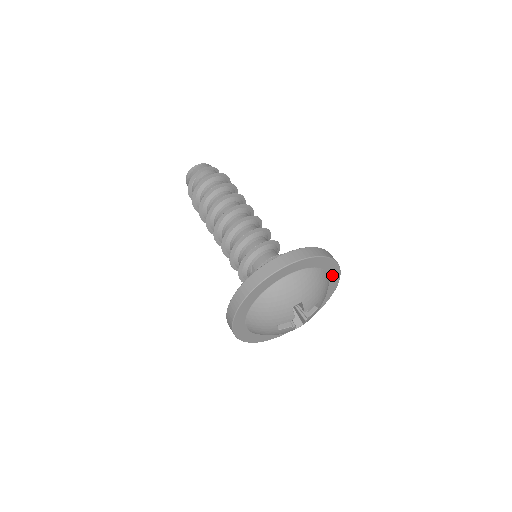
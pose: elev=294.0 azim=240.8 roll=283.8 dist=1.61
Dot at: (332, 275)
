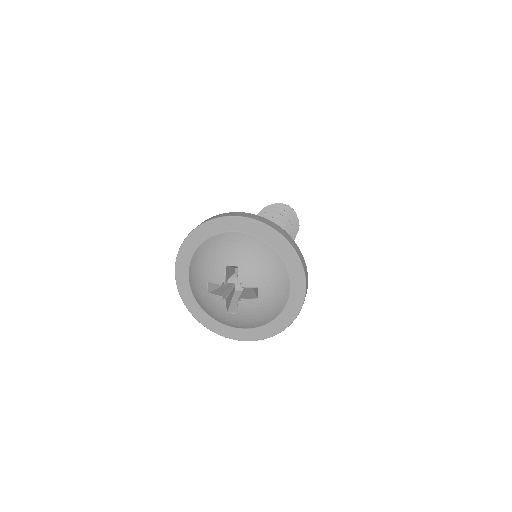
Dot at: (295, 281)
